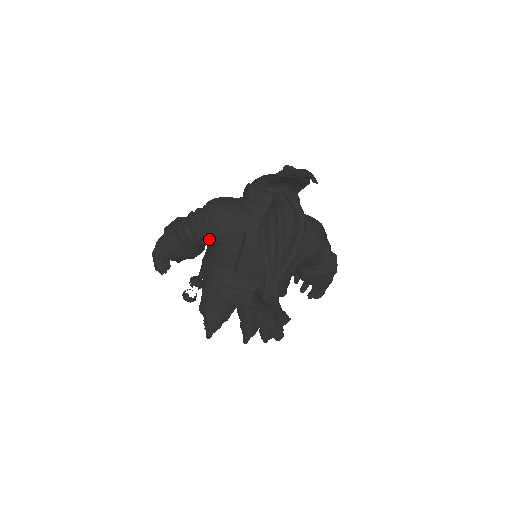
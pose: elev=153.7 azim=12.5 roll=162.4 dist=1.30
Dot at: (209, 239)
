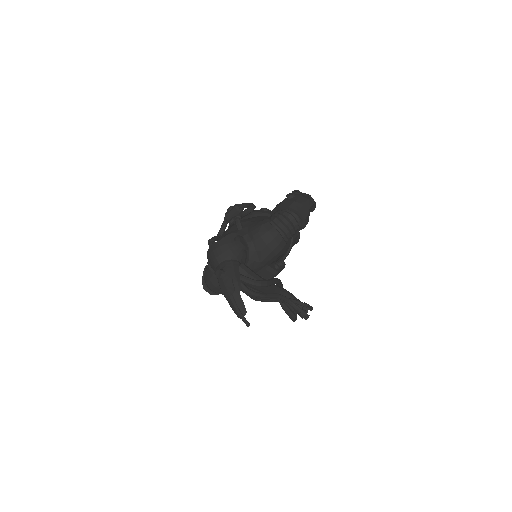
Dot at: occluded
